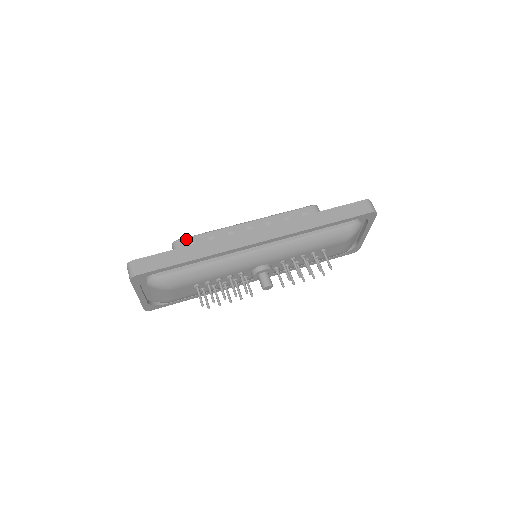
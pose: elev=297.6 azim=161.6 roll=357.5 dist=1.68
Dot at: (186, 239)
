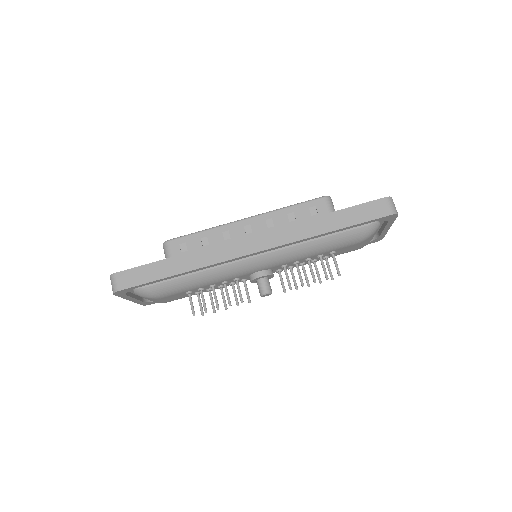
Dot at: (177, 240)
